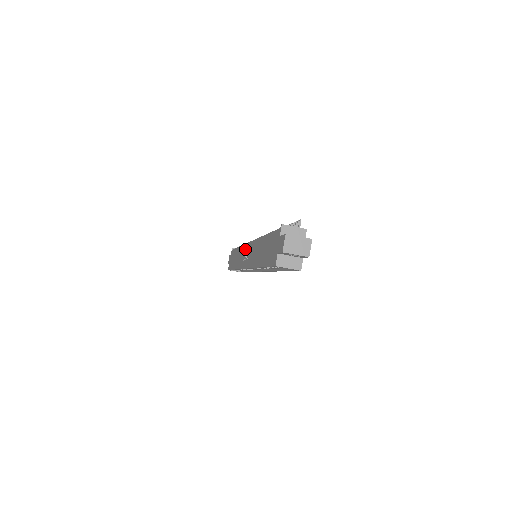
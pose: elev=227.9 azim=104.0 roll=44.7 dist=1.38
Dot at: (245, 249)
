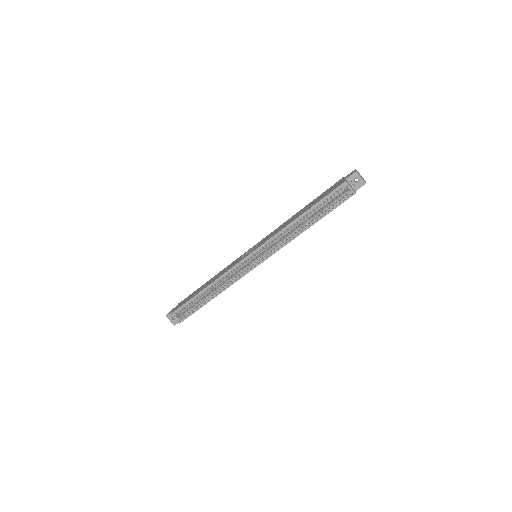
Dot at: (244, 254)
